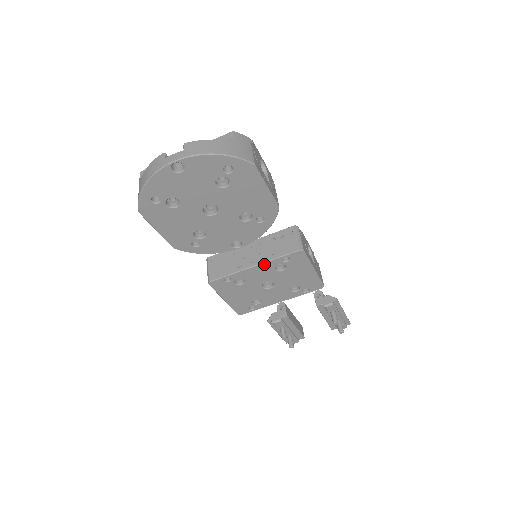
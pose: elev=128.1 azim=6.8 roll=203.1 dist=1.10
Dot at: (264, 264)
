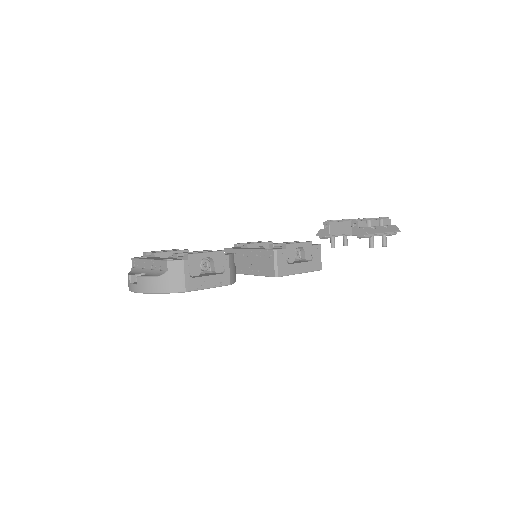
Dot at: (255, 275)
